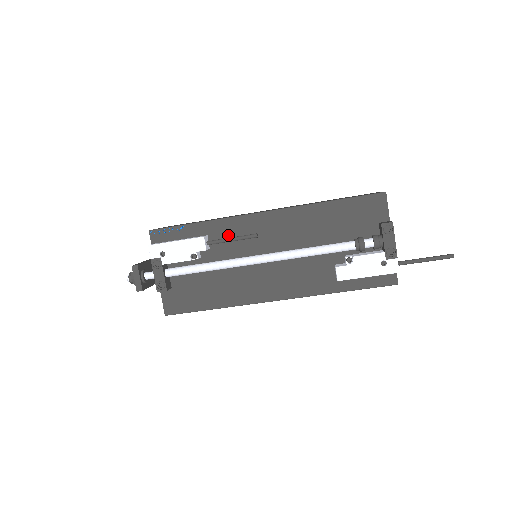
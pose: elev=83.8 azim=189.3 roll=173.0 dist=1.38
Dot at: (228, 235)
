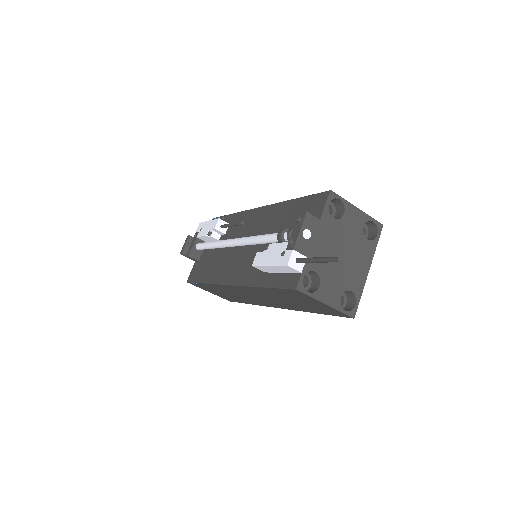
Dot at: occluded
